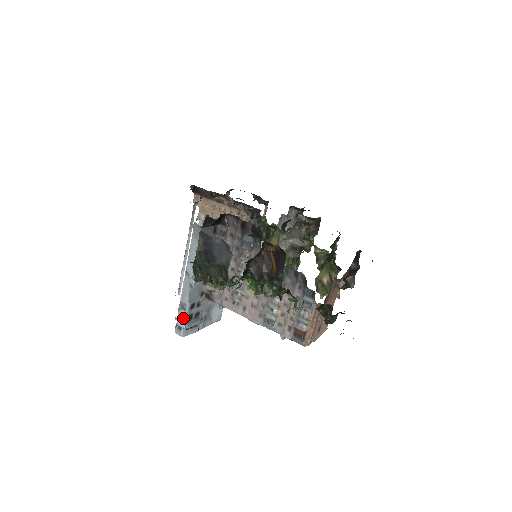
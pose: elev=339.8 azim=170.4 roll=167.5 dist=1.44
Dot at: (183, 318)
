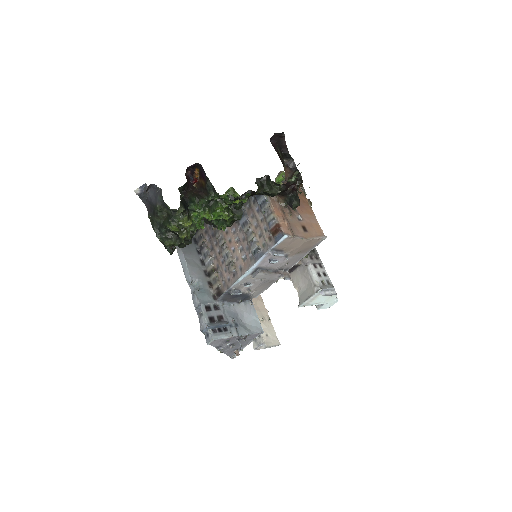
Dot at: (204, 322)
